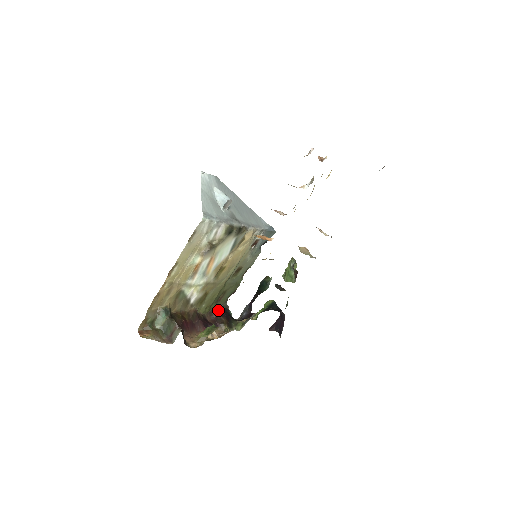
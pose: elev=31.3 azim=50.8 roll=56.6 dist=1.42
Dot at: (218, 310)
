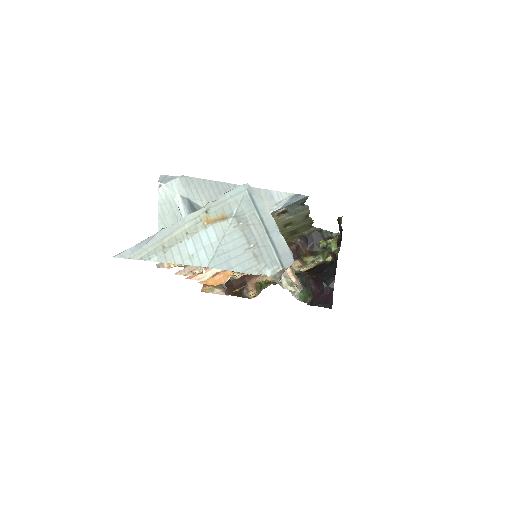
Dot at: (300, 238)
